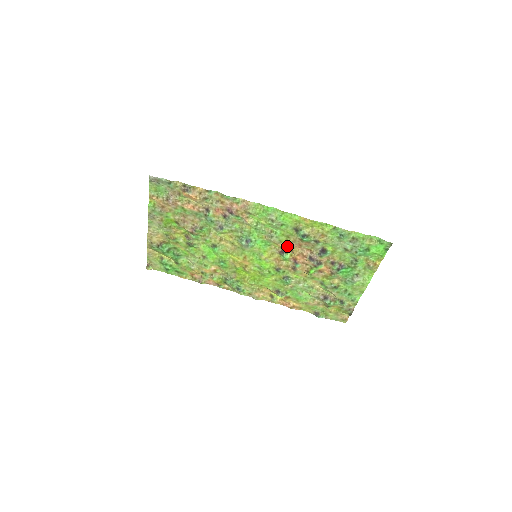
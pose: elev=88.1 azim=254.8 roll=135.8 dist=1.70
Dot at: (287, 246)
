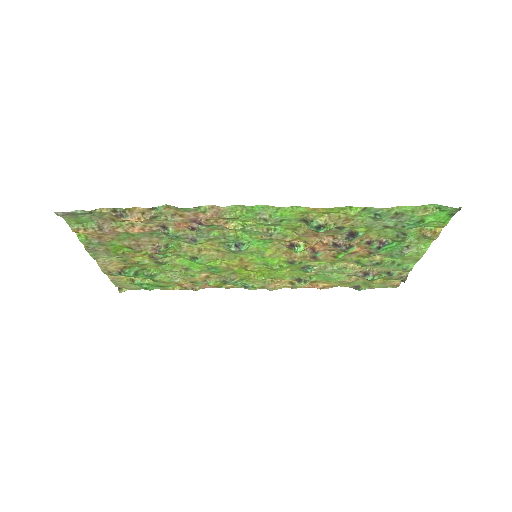
Dot at: (296, 238)
